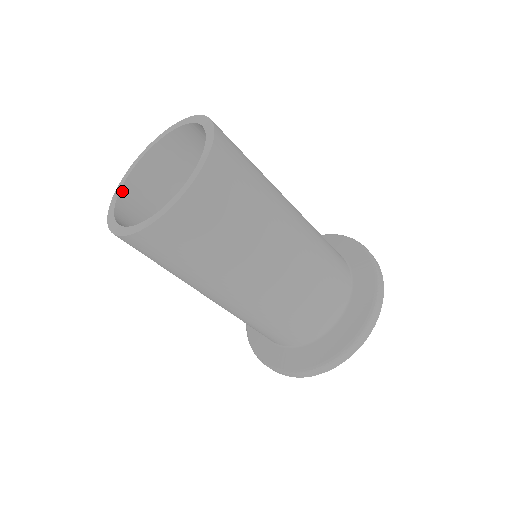
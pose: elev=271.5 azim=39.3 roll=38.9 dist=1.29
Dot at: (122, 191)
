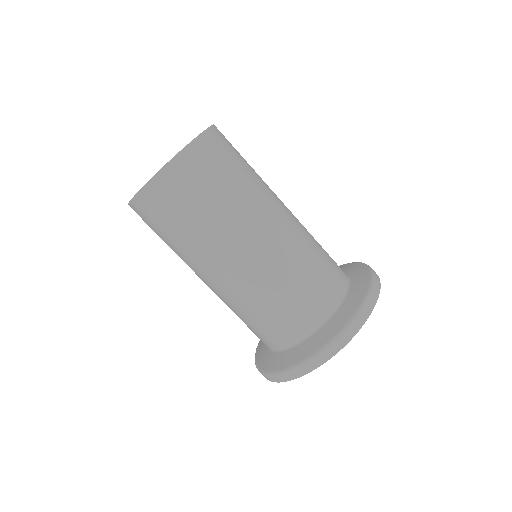
Dot at: occluded
